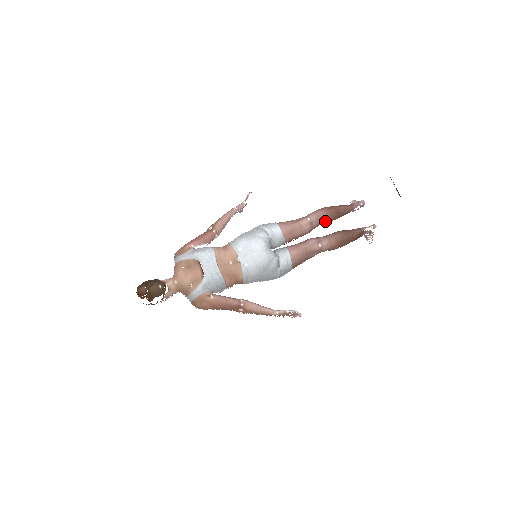
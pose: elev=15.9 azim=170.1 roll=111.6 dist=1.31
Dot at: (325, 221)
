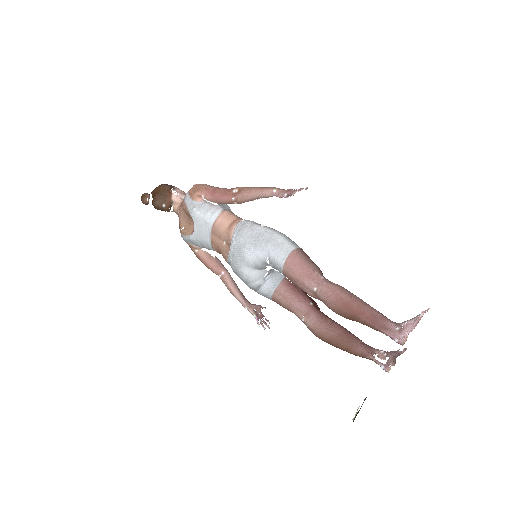
Dot at: (331, 309)
